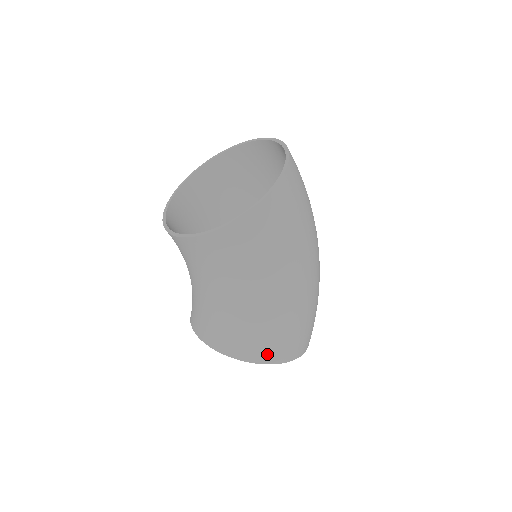
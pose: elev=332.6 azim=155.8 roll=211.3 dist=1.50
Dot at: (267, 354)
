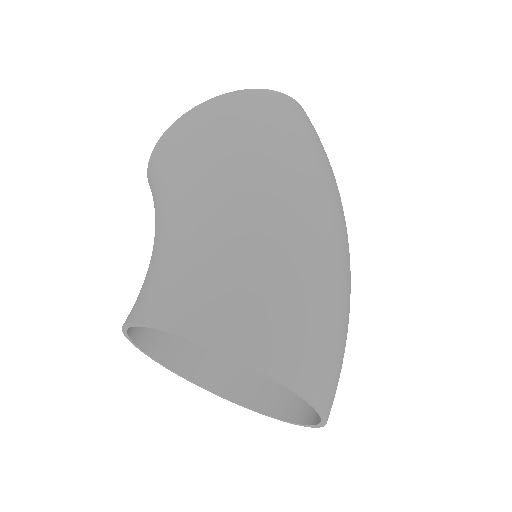
Dot at: (199, 316)
